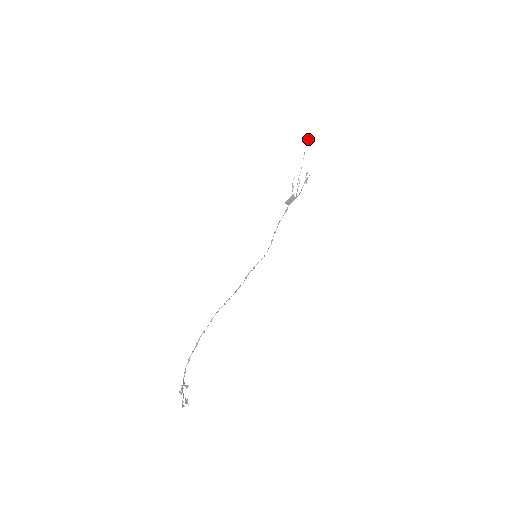
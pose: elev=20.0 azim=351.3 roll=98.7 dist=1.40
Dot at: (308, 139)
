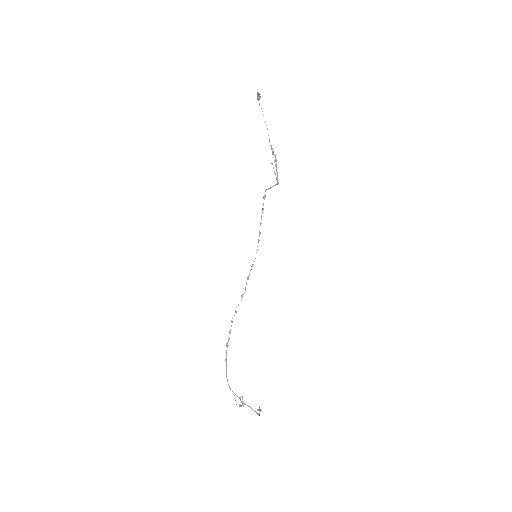
Dot at: occluded
